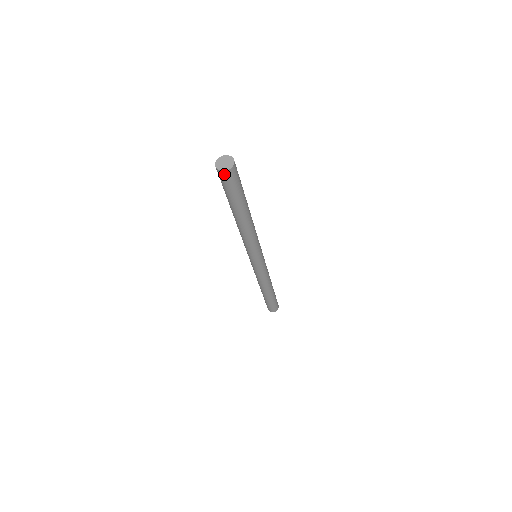
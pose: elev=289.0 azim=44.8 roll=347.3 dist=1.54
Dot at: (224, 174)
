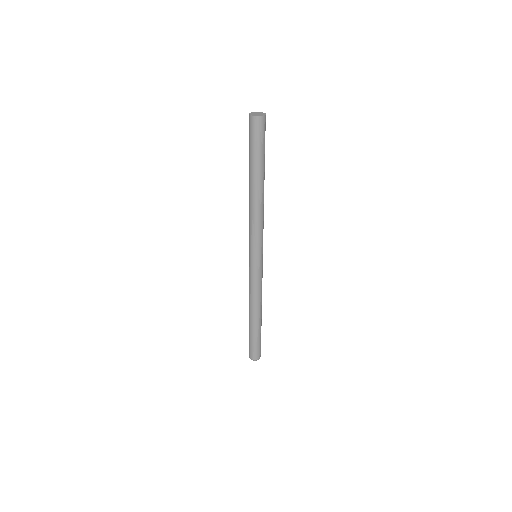
Dot at: (250, 119)
